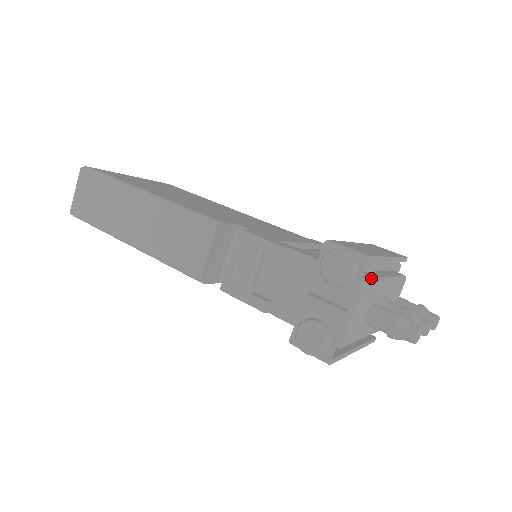
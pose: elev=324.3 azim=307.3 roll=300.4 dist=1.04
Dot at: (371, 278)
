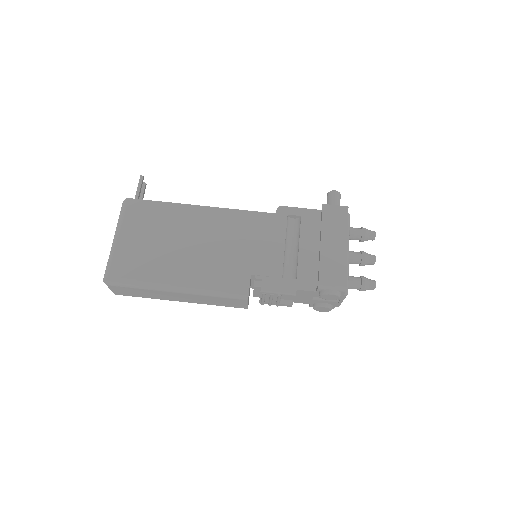
Dot at: occluded
